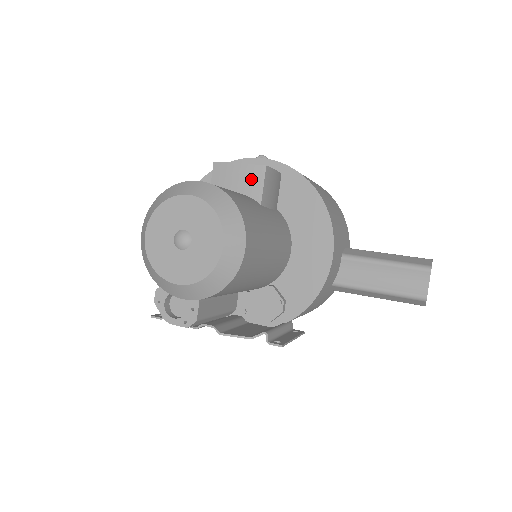
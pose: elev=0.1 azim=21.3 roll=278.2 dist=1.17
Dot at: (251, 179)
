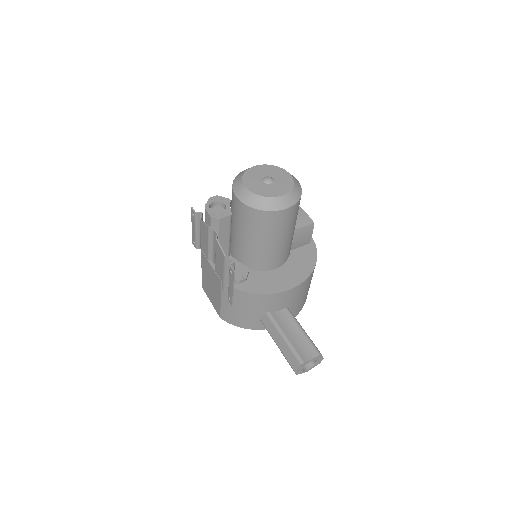
Dot at: (302, 219)
